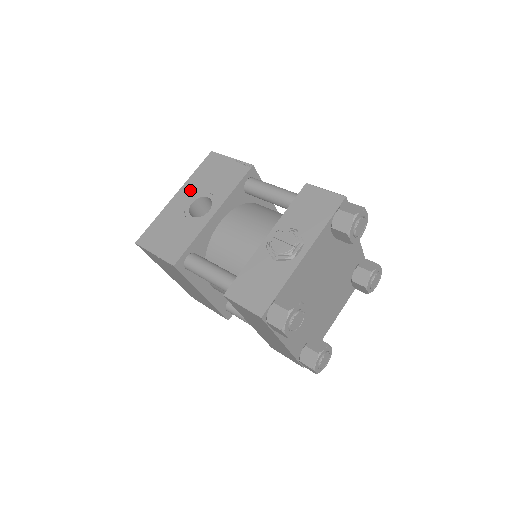
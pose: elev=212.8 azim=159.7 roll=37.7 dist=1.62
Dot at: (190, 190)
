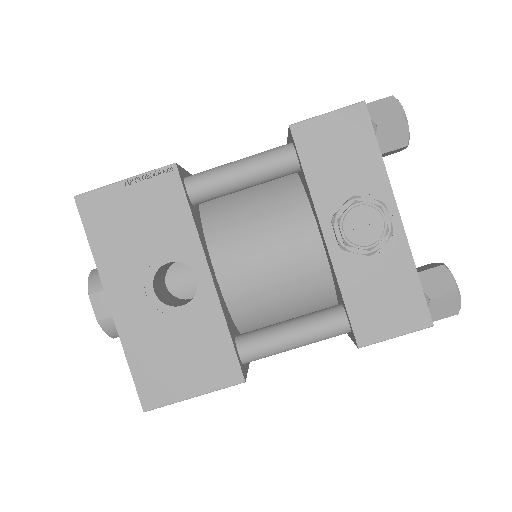
Dot at: (124, 278)
